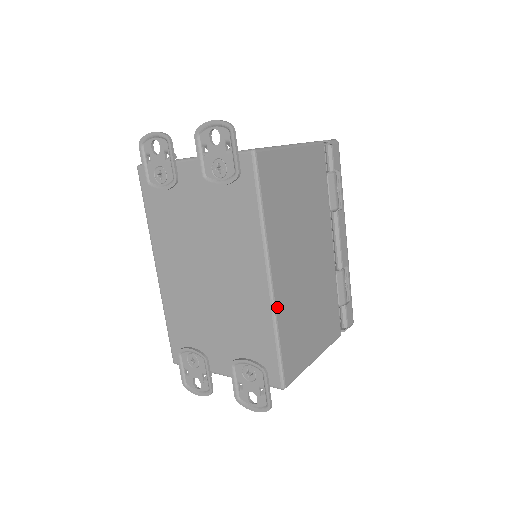
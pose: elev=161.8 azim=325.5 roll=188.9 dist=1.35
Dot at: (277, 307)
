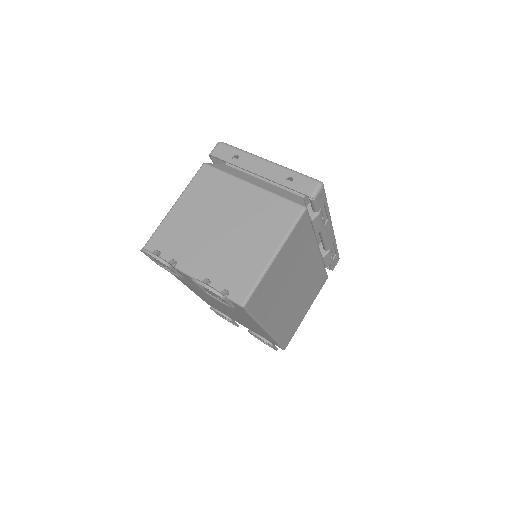
Dot at: (275, 335)
